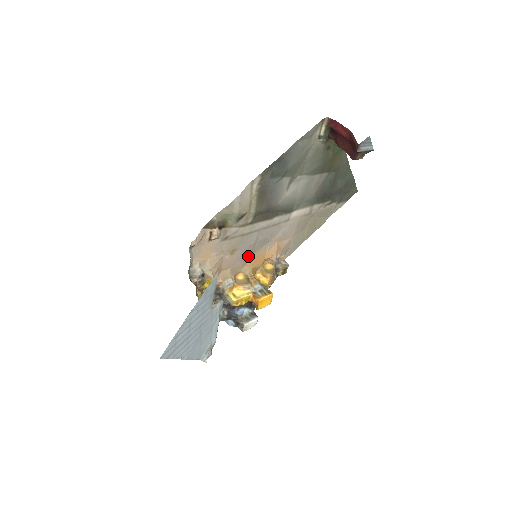
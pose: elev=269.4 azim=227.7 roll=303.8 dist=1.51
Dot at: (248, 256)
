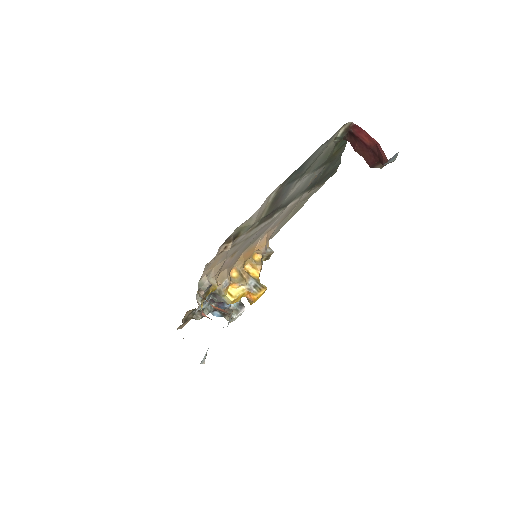
Dot at: (242, 252)
